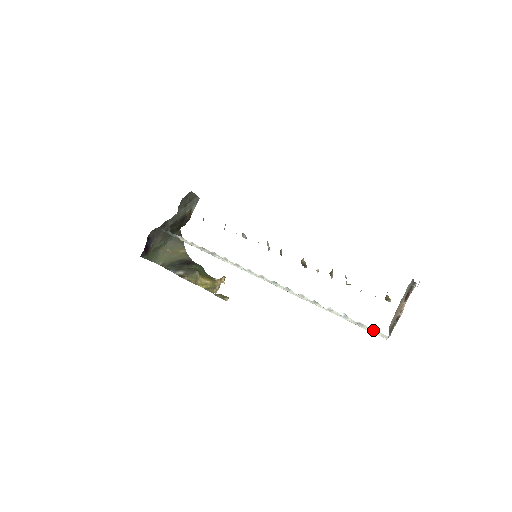
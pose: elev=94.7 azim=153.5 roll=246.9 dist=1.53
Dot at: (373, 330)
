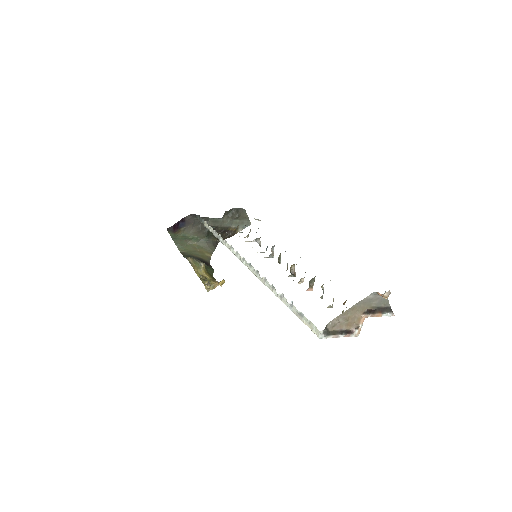
Dot at: (310, 323)
